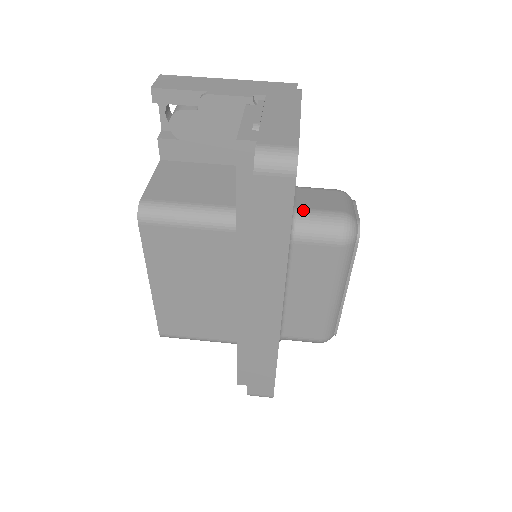
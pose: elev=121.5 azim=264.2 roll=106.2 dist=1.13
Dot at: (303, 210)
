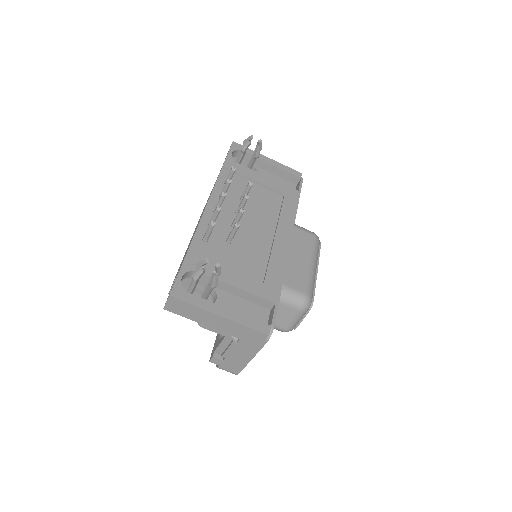
Dot at: occluded
